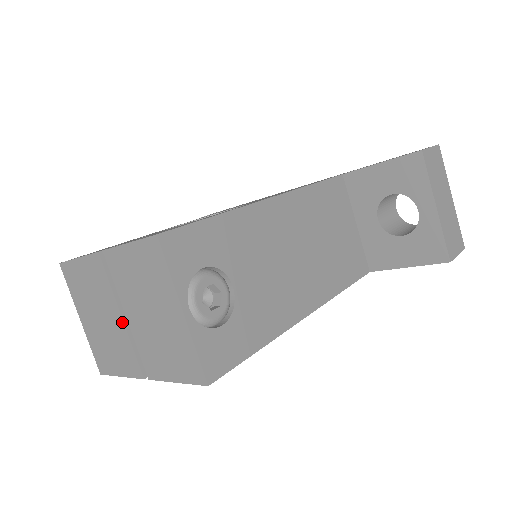
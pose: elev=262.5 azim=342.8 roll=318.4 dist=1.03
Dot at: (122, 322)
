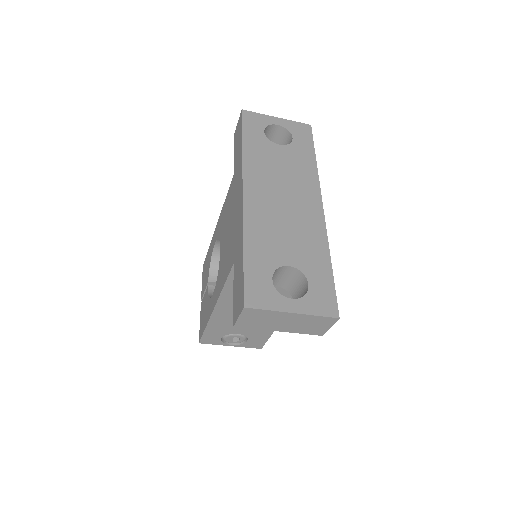
Dot at: occluded
